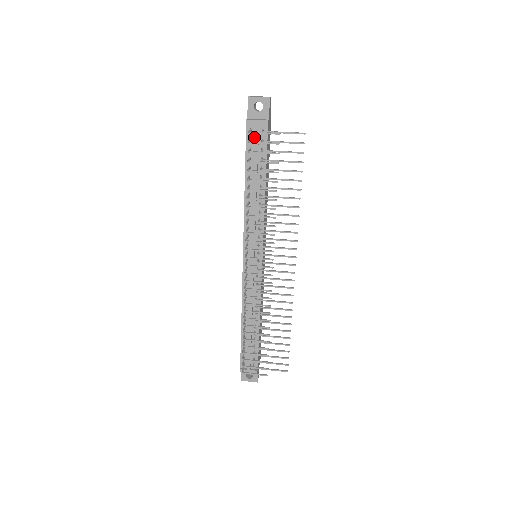
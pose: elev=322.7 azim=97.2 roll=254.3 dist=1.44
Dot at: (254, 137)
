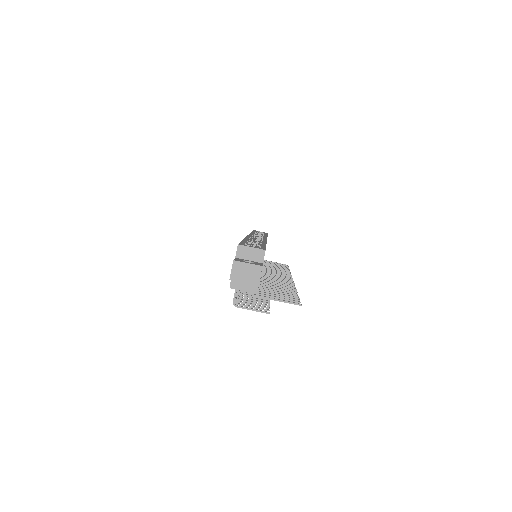
Dot at: occluded
